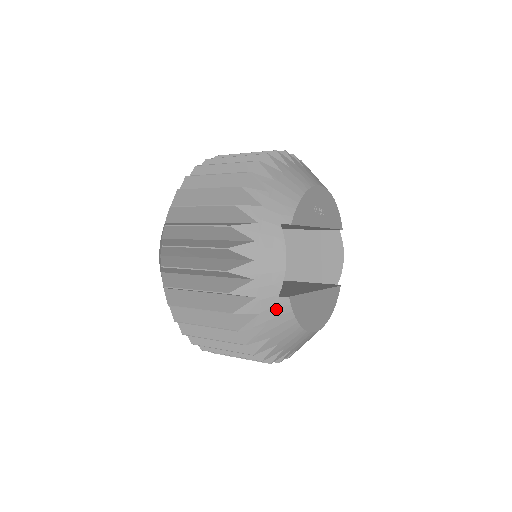
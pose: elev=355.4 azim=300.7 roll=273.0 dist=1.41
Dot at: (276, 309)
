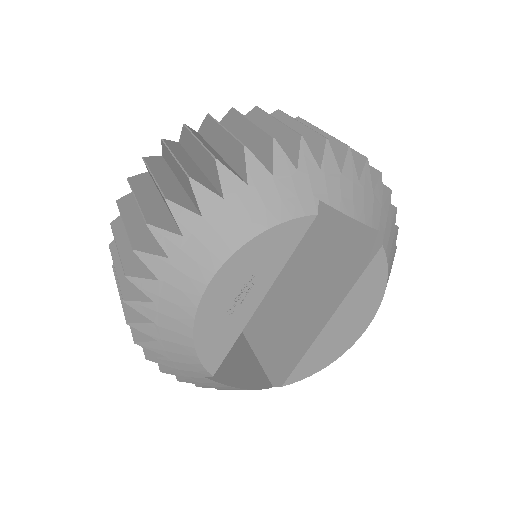
Dot at: occluded
